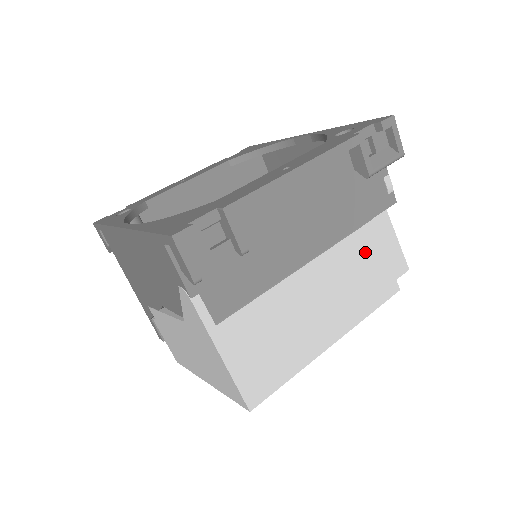
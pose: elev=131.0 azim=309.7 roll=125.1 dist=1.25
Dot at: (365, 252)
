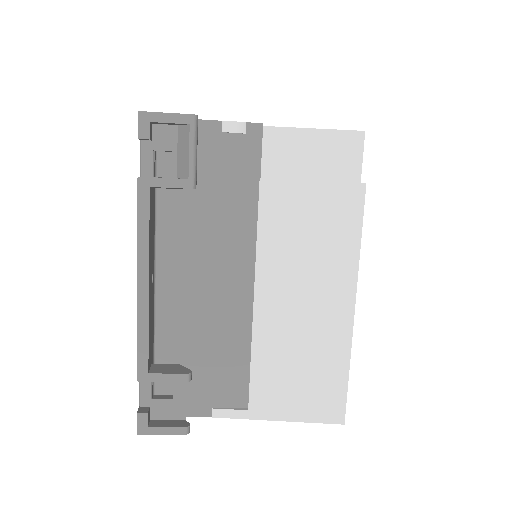
Dot at: (289, 211)
